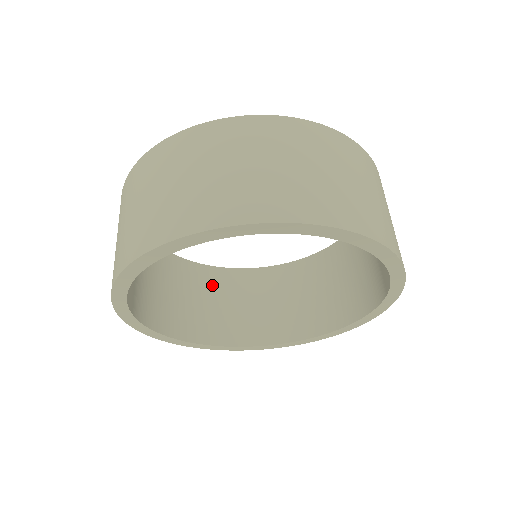
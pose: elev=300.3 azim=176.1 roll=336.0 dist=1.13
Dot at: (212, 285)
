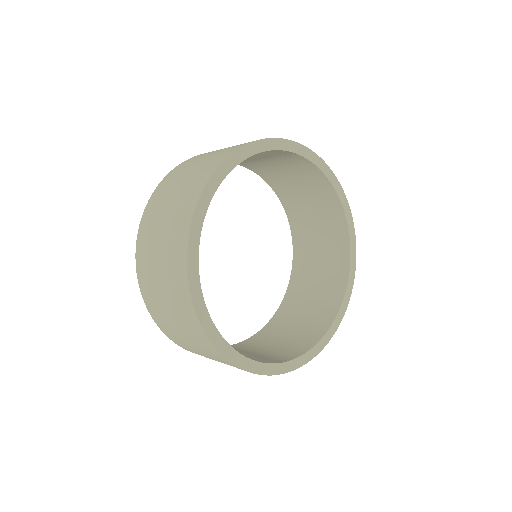
Dot at: (238, 350)
